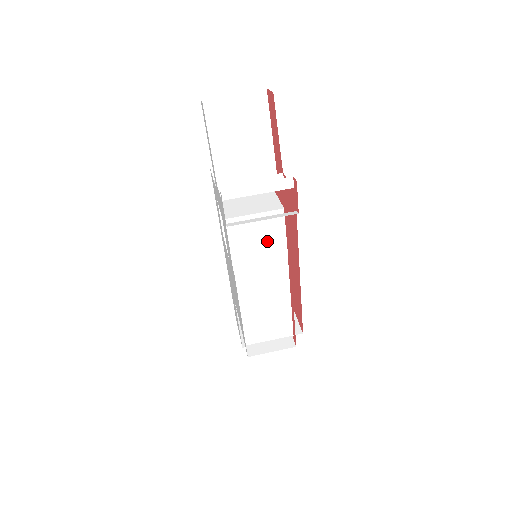
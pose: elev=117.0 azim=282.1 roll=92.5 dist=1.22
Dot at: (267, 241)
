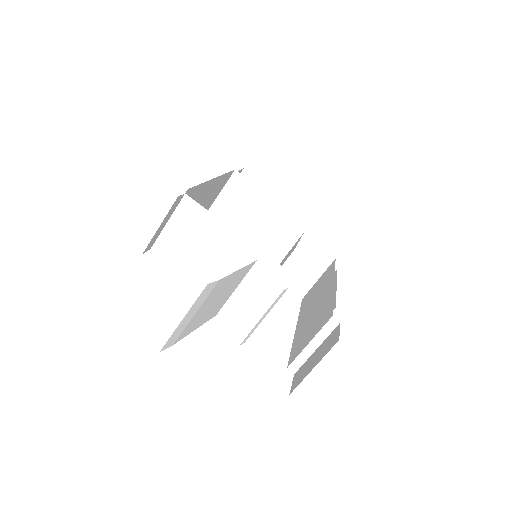
Dot at: occluded
